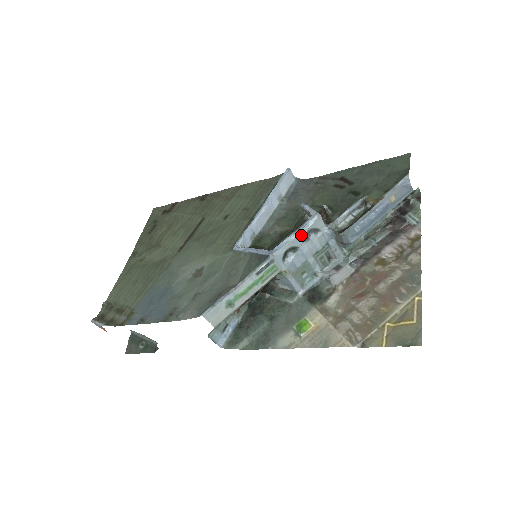
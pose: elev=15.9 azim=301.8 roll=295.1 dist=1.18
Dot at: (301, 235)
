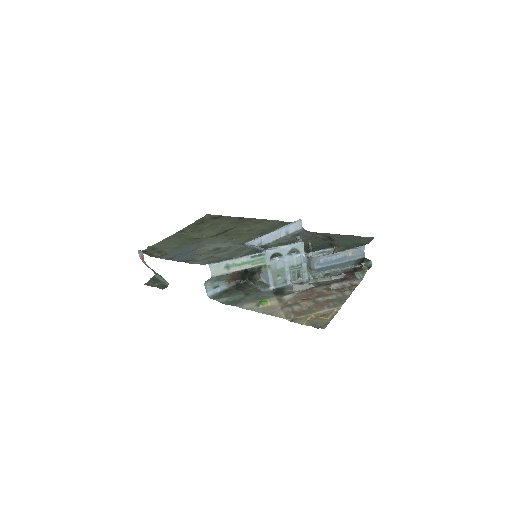
Dot at: (287, 248)
